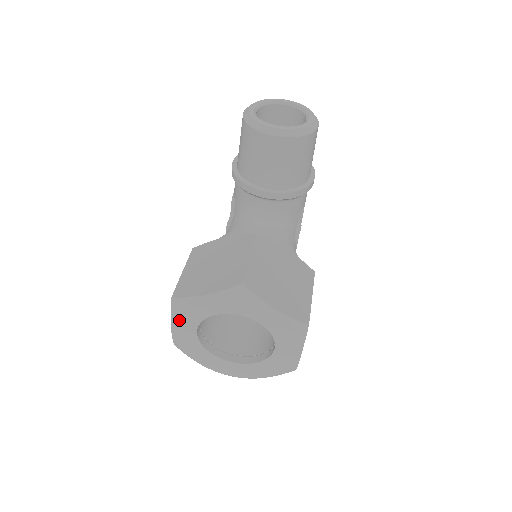
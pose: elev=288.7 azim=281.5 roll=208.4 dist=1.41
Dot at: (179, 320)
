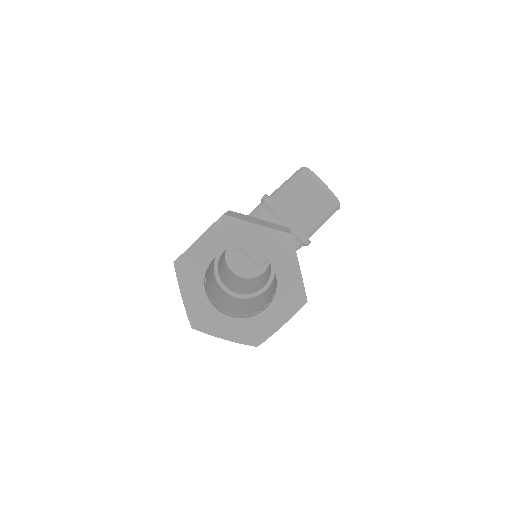
Dot at: (212, 236)
